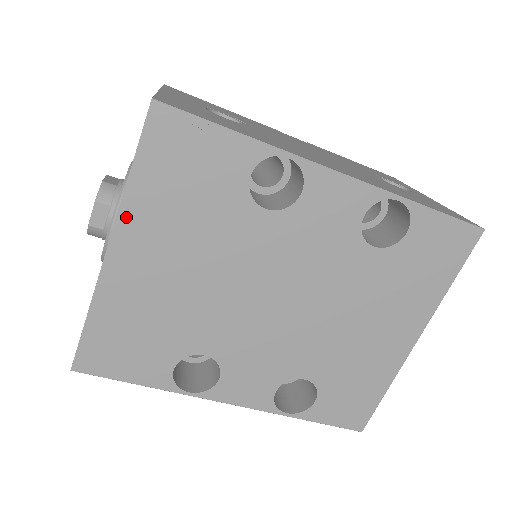
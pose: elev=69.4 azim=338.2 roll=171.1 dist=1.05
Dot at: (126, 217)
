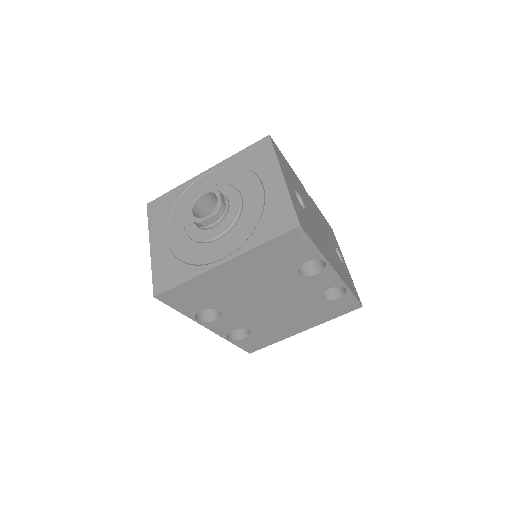
Dot at: (244, 256)
